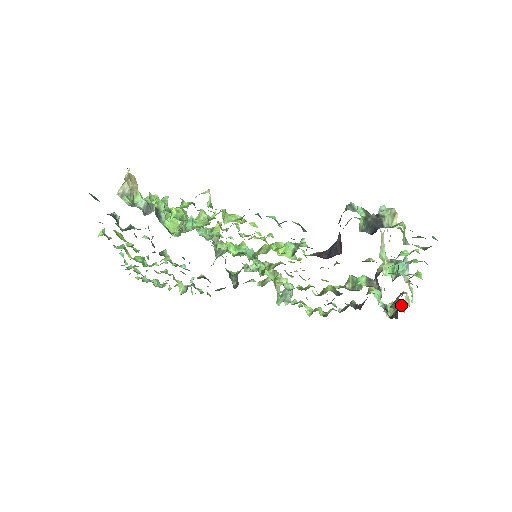
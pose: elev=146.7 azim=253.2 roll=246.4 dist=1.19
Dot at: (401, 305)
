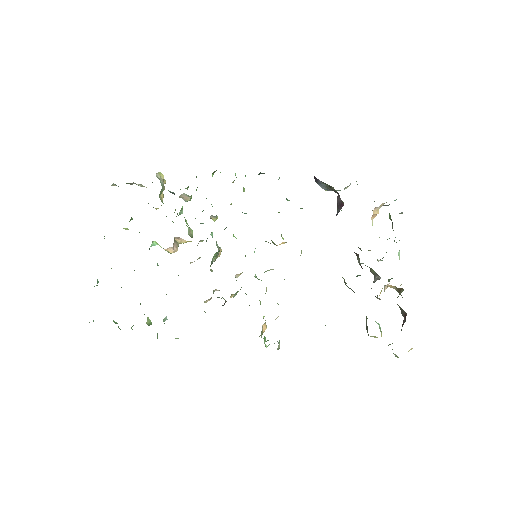
Dot at: occluded
